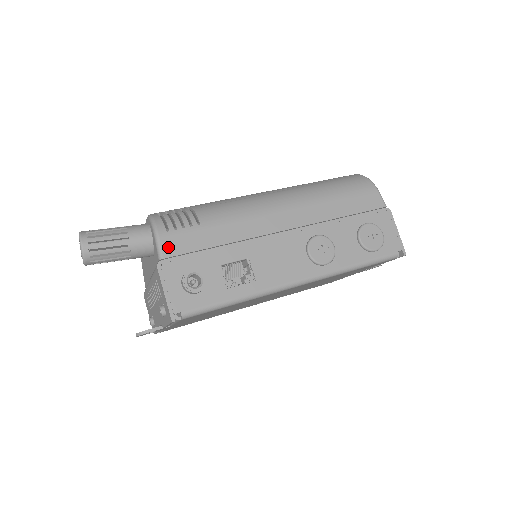
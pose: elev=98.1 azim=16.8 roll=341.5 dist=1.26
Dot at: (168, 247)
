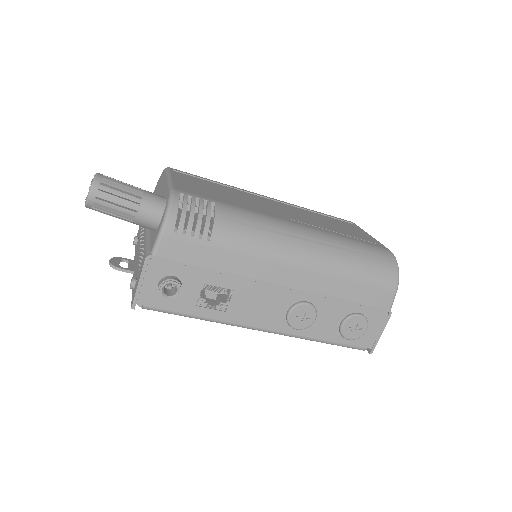
Dot at: (166, 247)
